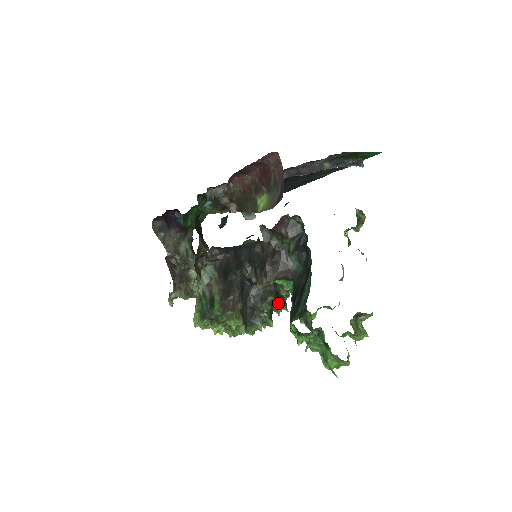
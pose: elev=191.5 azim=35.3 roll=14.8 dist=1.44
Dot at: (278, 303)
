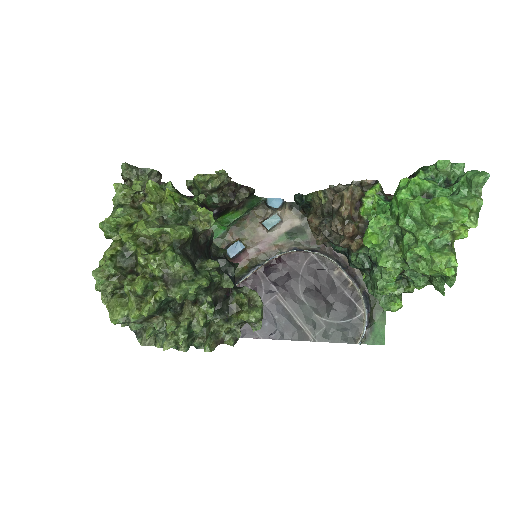
Dot at: (212, 304)
